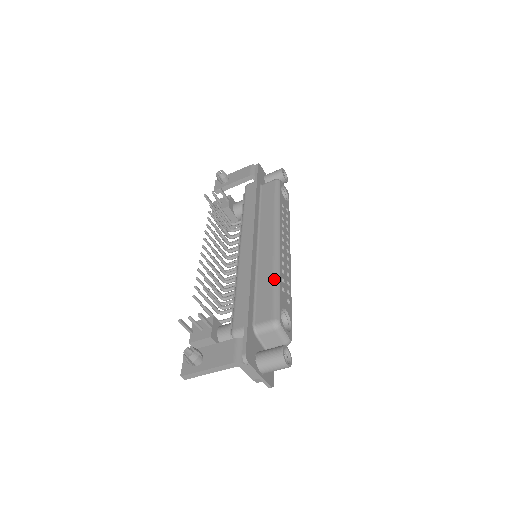
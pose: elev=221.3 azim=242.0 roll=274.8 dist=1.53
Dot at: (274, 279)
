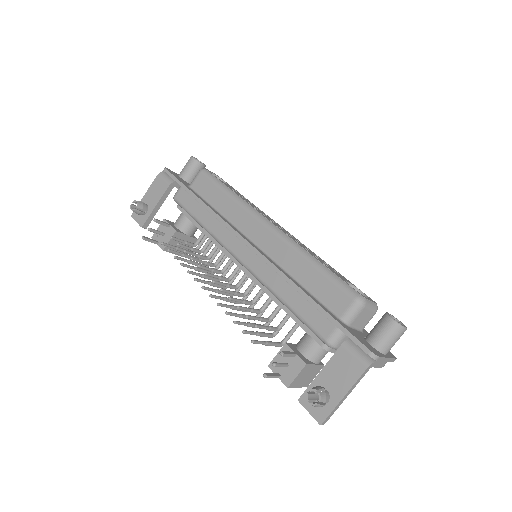
Dot at: (312, 262)
